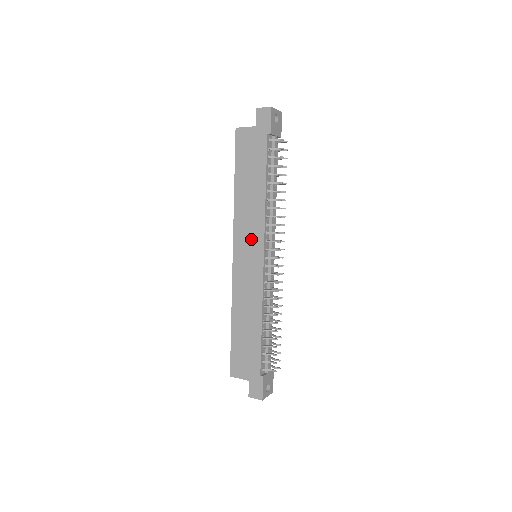
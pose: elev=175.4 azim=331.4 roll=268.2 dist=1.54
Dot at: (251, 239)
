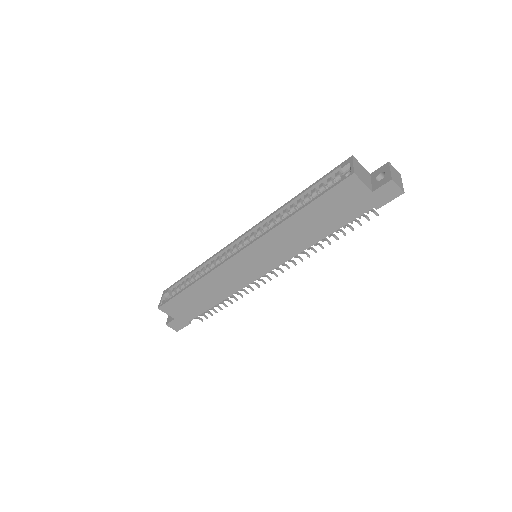
Dot at: (269, 257)
